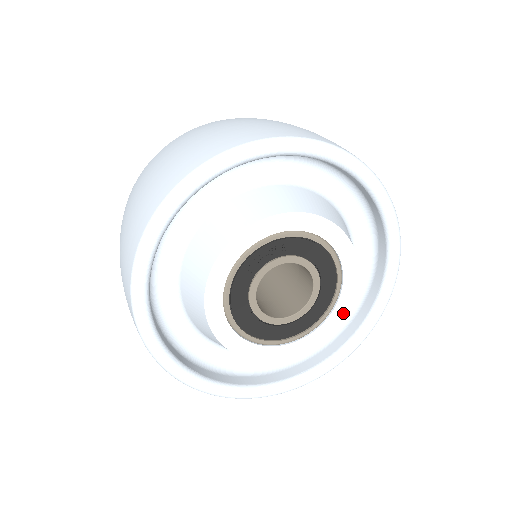
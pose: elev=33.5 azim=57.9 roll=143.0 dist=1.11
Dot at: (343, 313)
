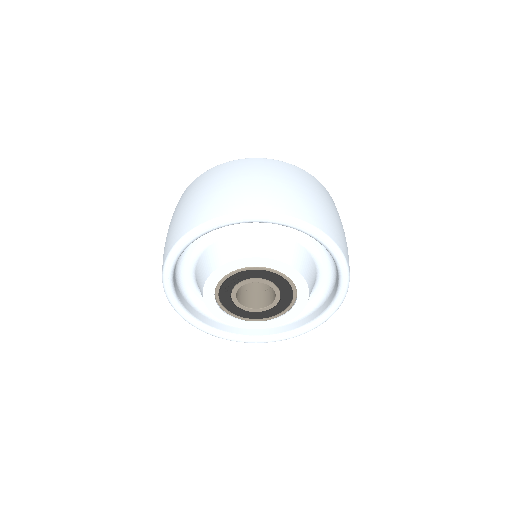
Dot at: (306, 296)
